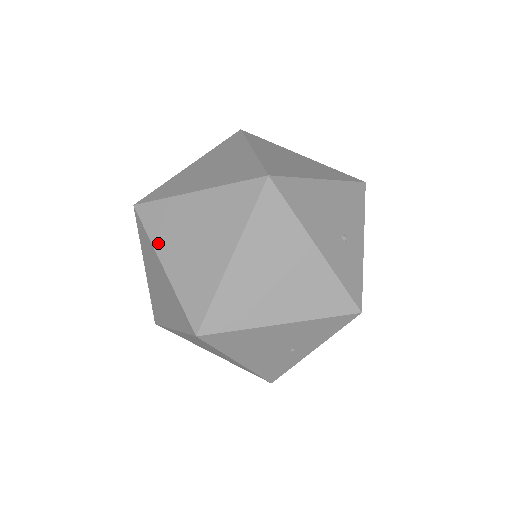
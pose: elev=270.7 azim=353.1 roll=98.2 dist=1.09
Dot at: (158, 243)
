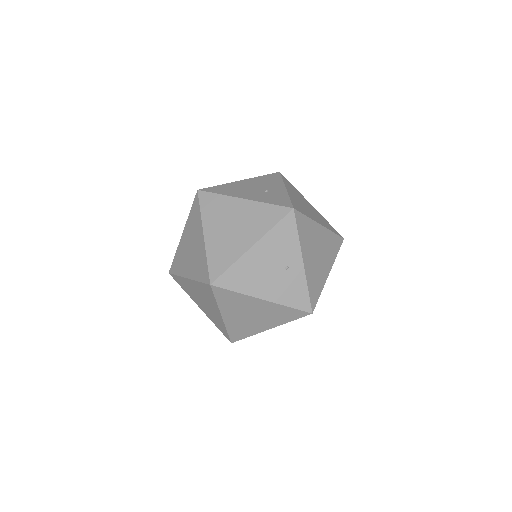
Dot at: (182, 272)
